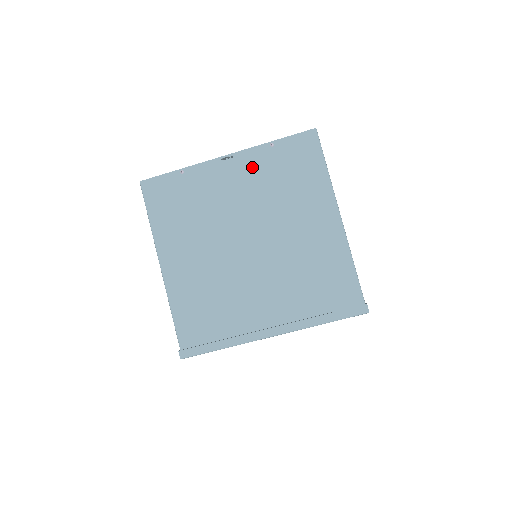
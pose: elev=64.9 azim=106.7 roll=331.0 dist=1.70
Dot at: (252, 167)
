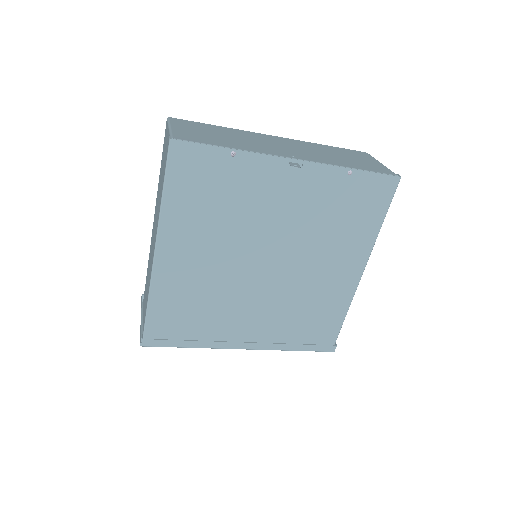
Dot at: (316, 187)
